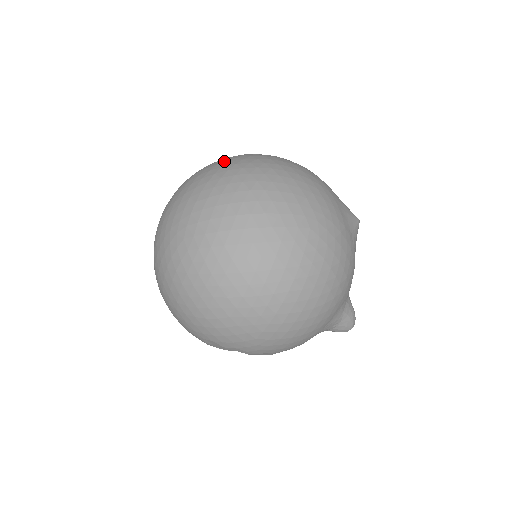
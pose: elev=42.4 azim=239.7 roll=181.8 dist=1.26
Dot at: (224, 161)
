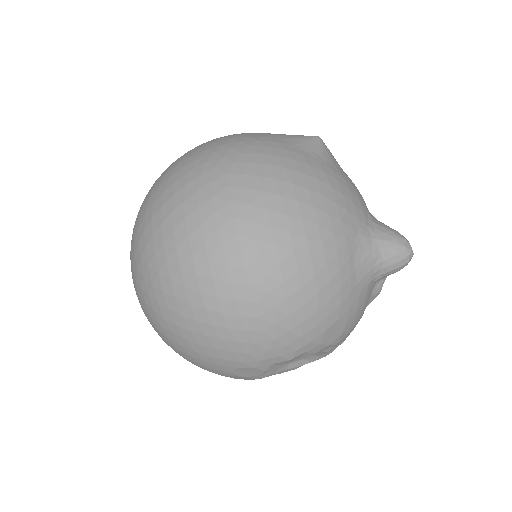
Dot at: occluded
